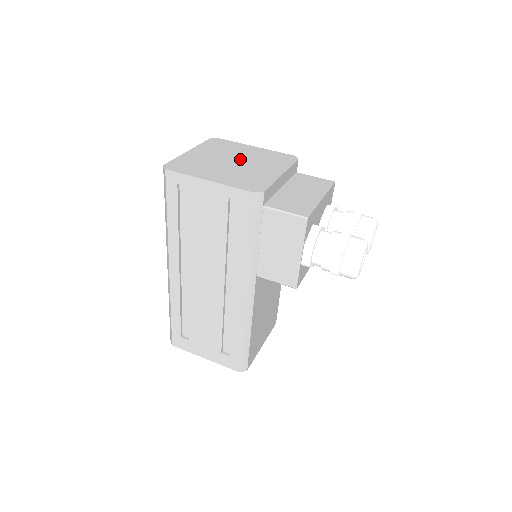
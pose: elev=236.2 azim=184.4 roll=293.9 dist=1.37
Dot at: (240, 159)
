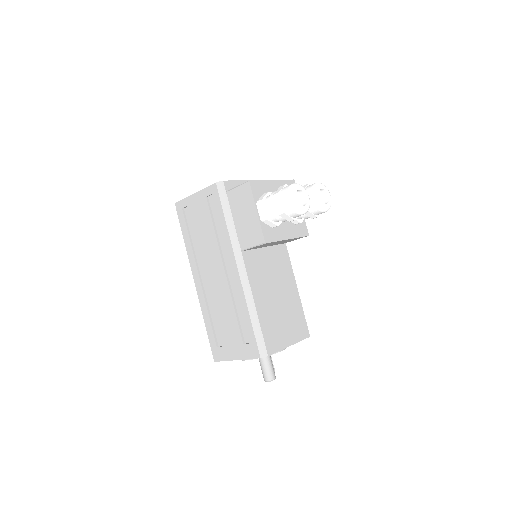
Dot at: occluded
